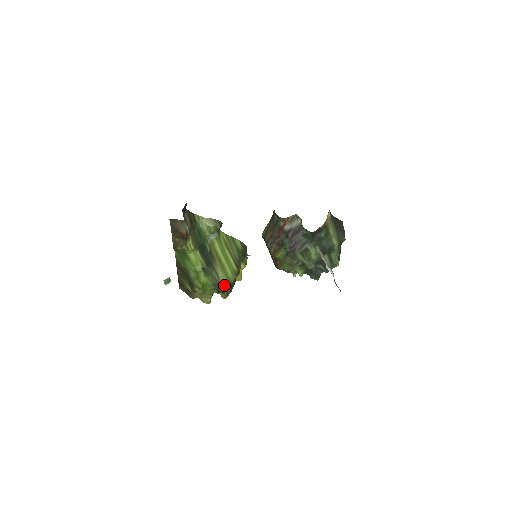
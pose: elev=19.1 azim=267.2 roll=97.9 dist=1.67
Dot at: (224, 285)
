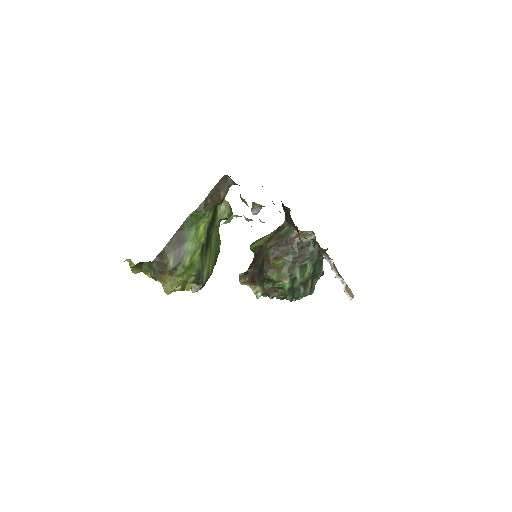
Dot at: (204, 276)
